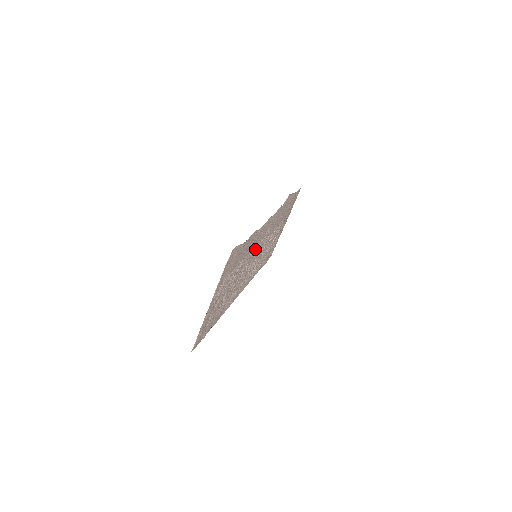
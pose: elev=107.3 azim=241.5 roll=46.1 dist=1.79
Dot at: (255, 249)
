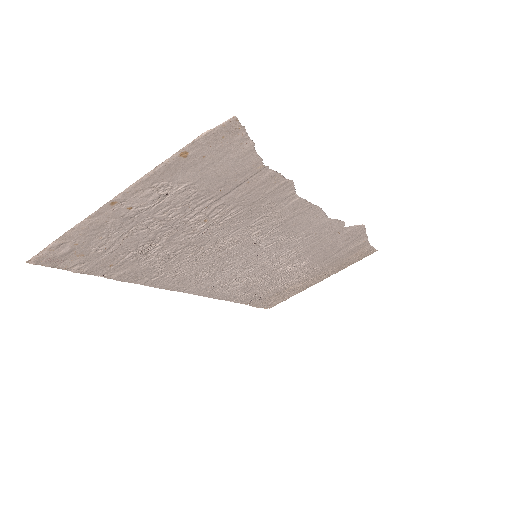
Dot at: (264, 235)
